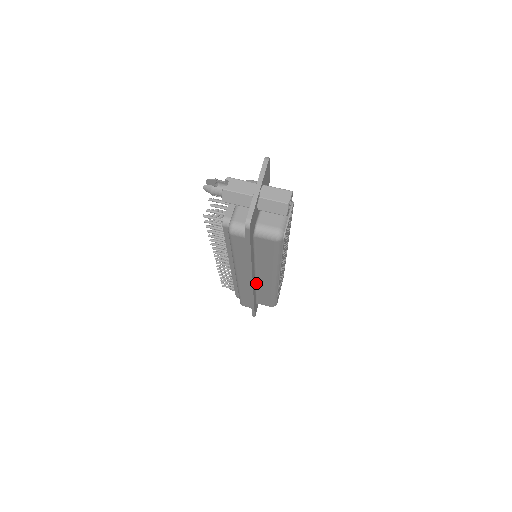
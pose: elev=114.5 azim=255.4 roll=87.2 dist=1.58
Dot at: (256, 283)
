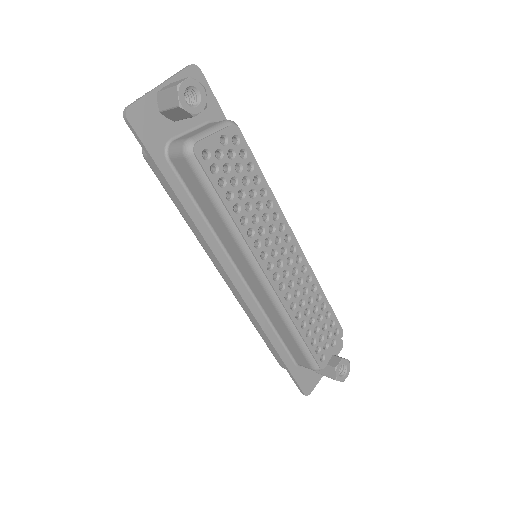
Dot at: (255, 296)
